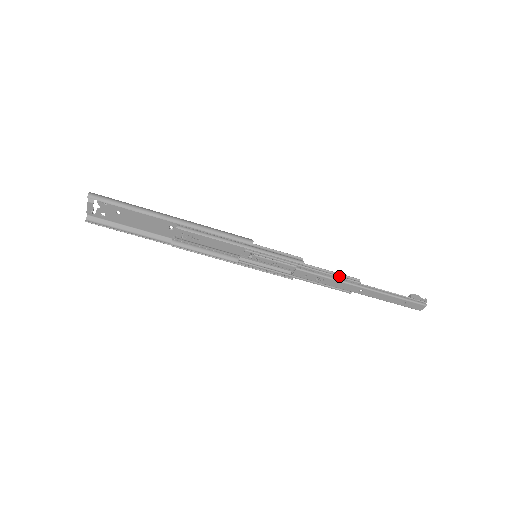
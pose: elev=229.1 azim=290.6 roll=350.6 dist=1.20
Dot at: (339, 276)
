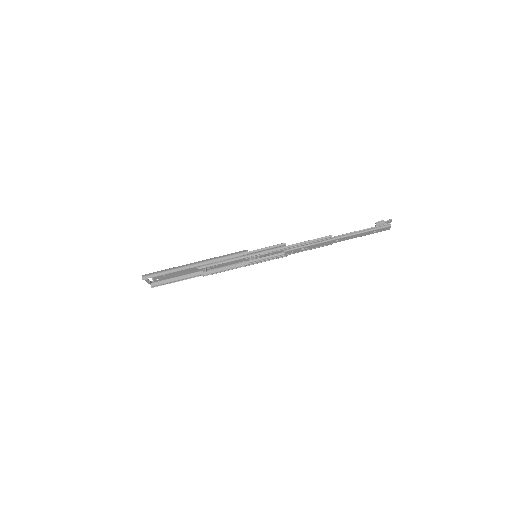
Dot at: (315, 241)
